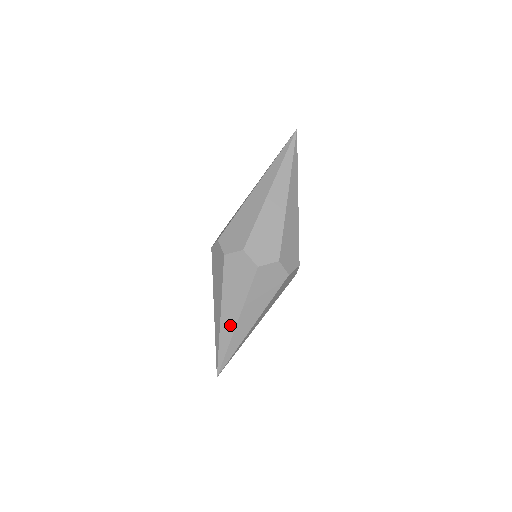
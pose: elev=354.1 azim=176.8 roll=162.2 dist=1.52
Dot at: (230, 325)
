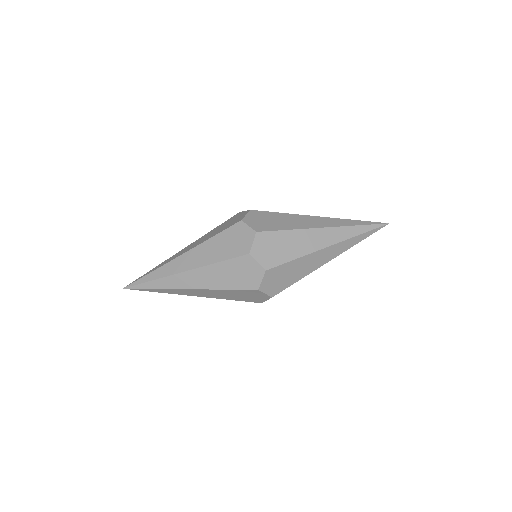
Dot at: (180, 267)
